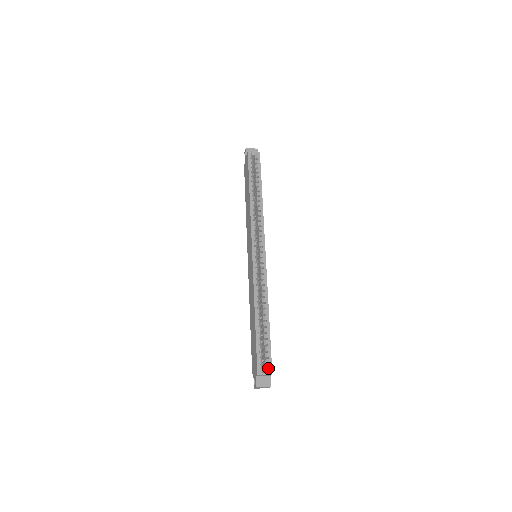
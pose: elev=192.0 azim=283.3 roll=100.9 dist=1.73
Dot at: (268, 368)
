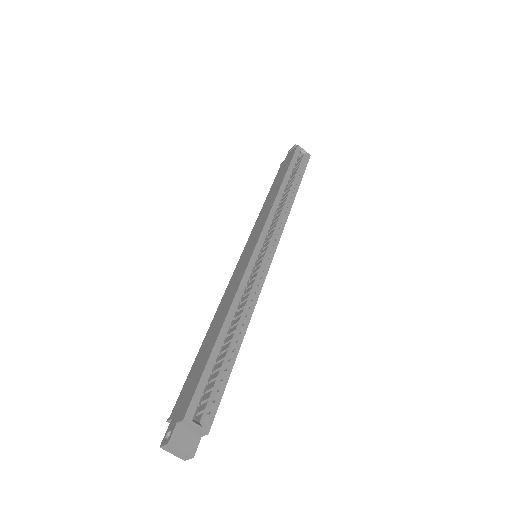
Dot at: (207, 418)
